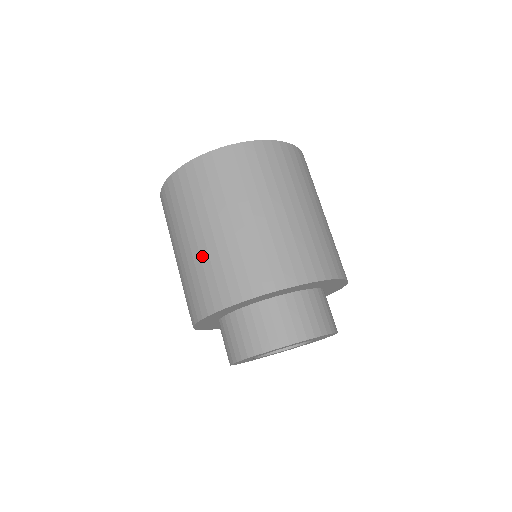
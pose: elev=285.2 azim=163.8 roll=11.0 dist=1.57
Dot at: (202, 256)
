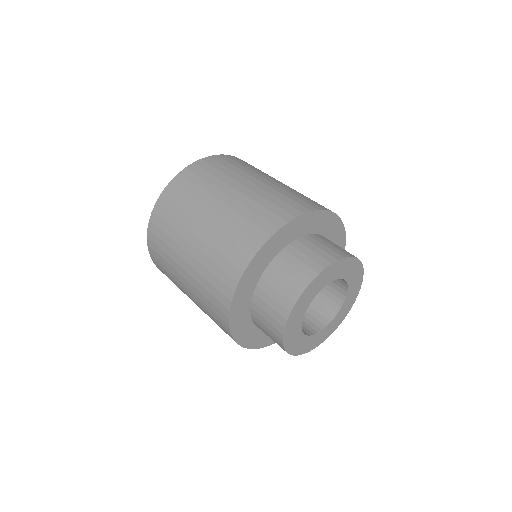
Dot at: (195, 286)
